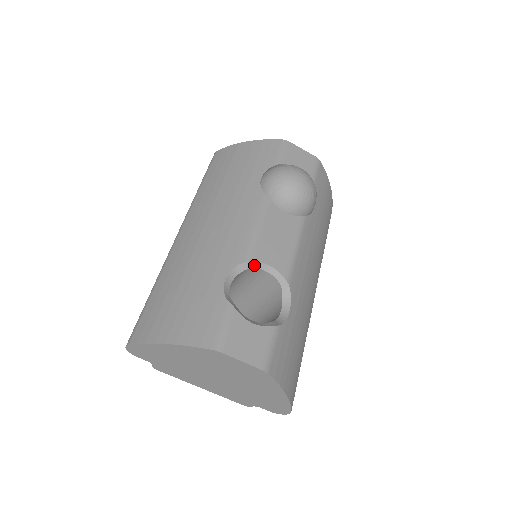
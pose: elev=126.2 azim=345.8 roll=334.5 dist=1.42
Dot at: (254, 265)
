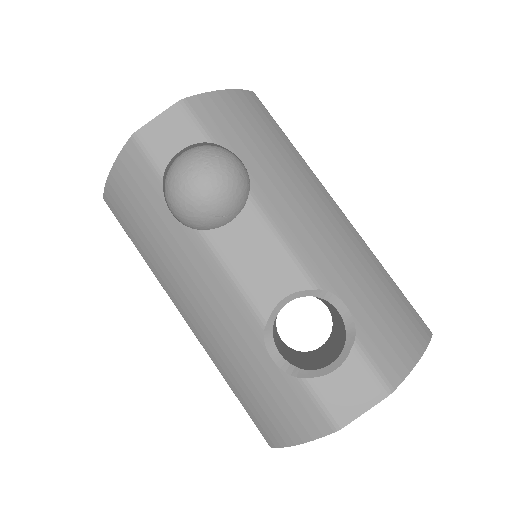
Dot at: (274, 315)
